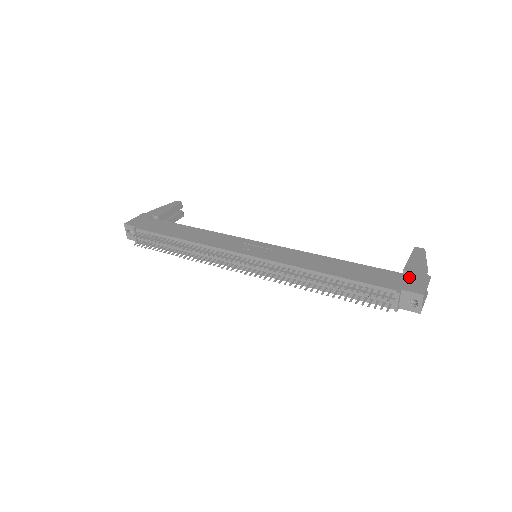
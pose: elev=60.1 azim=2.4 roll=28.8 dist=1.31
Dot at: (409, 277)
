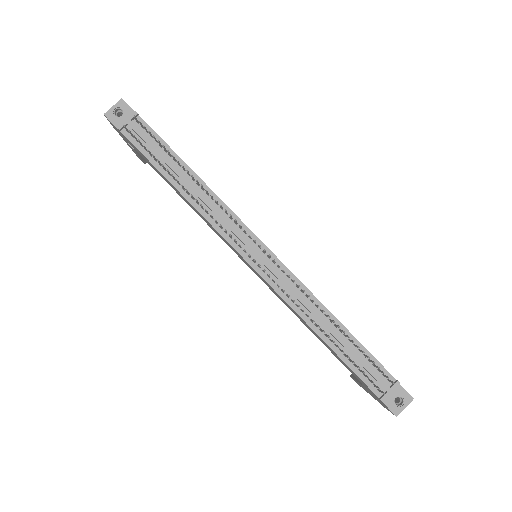
Dot at: occluded
